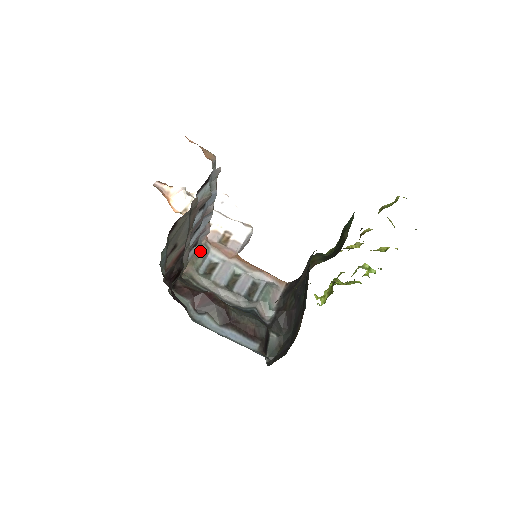
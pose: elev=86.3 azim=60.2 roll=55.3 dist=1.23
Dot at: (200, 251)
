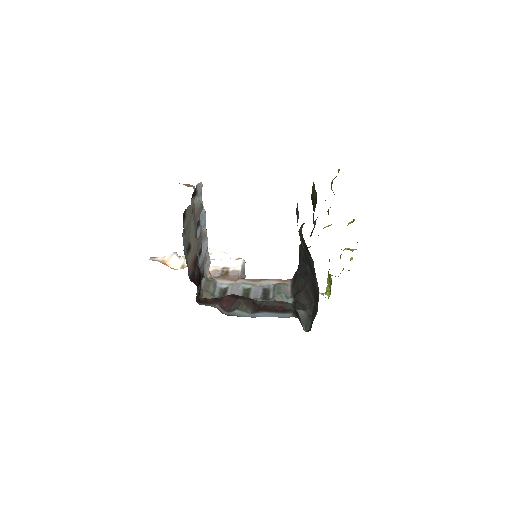
Dot at: (209, 282)
